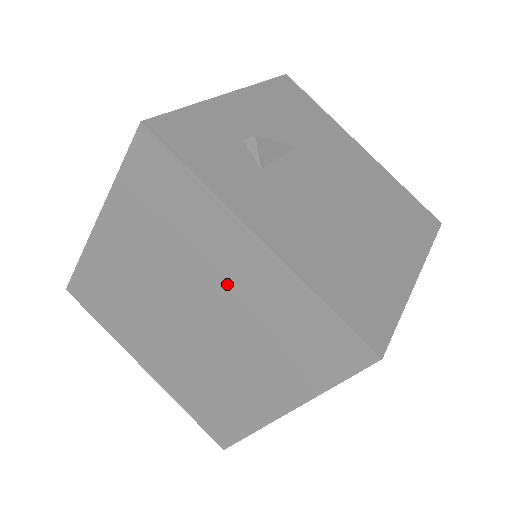
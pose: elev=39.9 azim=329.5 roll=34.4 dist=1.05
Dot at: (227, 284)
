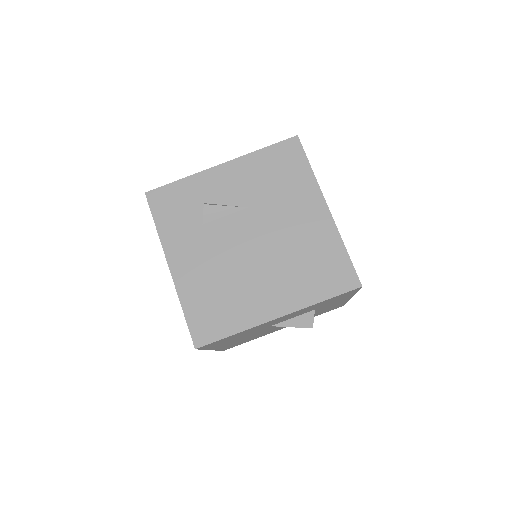
Dot at: occluded
